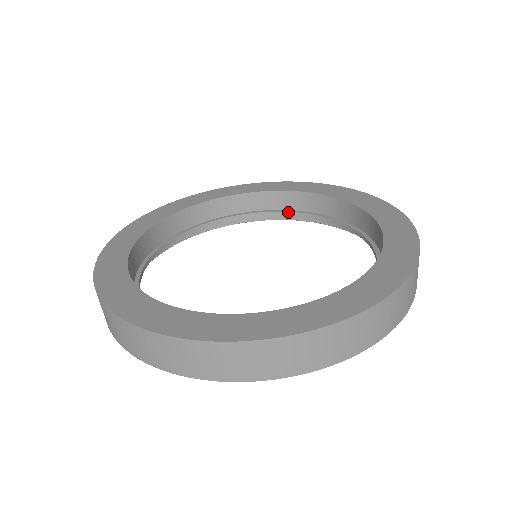
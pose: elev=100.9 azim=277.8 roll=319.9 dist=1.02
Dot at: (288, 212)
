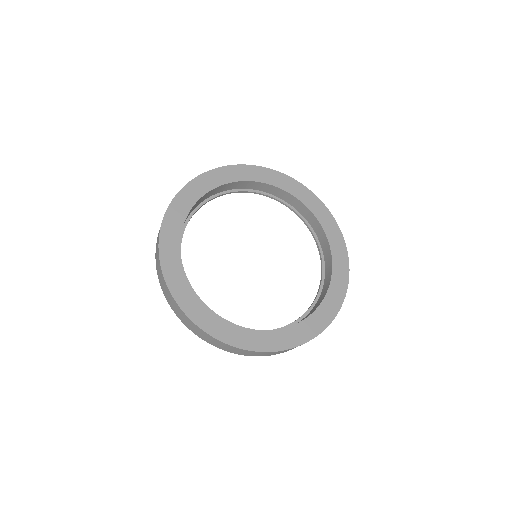
Dot at: (307, 224)
